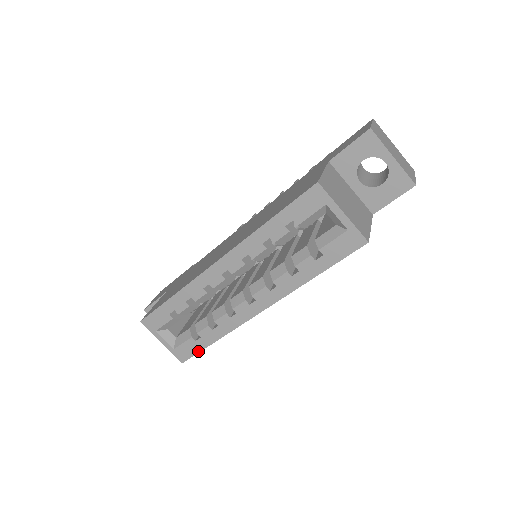
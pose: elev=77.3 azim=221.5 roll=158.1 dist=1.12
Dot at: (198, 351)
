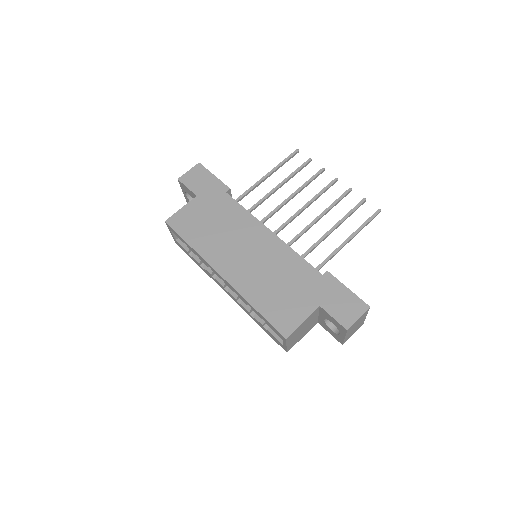
Dot at: (187, 254)
